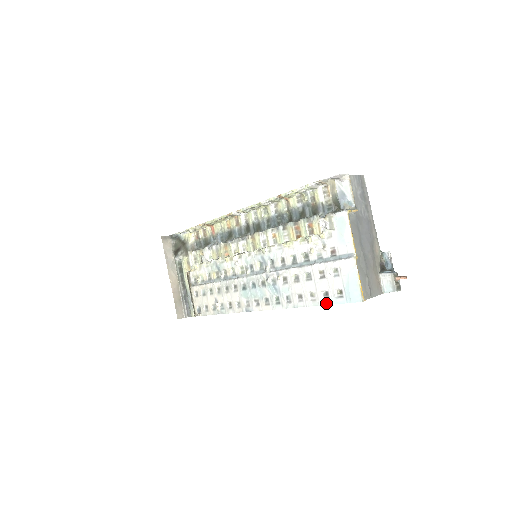
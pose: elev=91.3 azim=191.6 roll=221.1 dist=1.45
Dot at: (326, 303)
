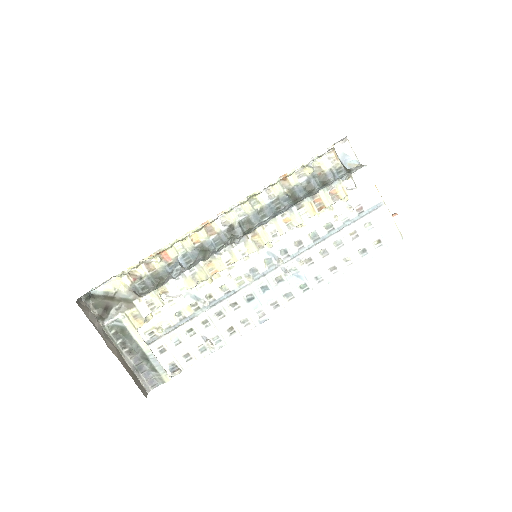
Dot at: (366, 259)
